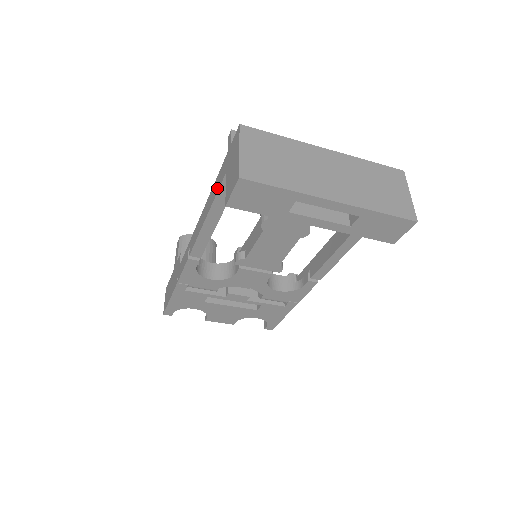
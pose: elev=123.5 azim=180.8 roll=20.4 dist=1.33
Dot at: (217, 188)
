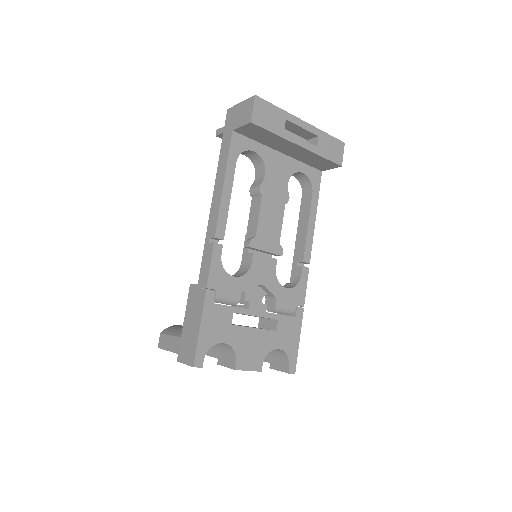
Dot at: (227, 152)
